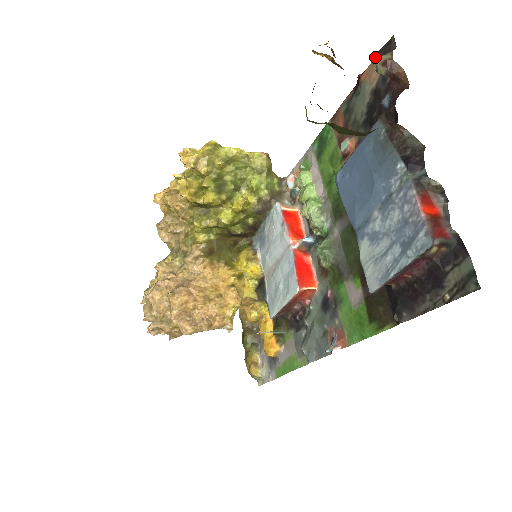
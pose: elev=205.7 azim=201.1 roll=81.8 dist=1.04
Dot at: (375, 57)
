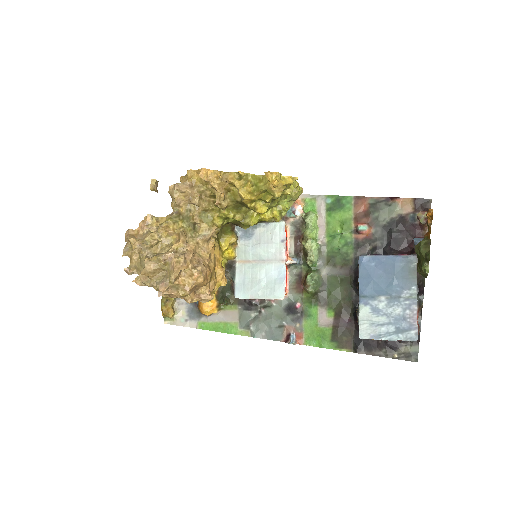
Dot at: (415, 200)
